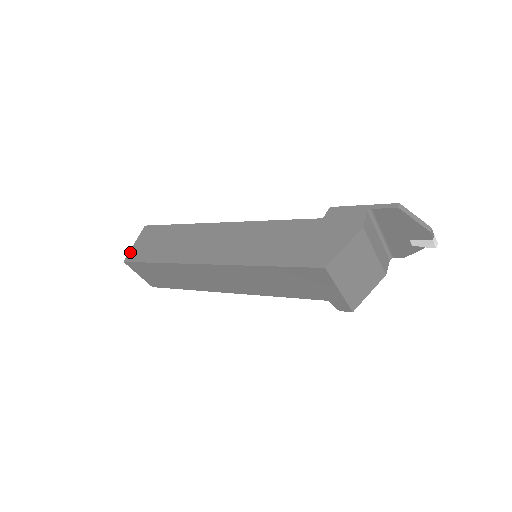
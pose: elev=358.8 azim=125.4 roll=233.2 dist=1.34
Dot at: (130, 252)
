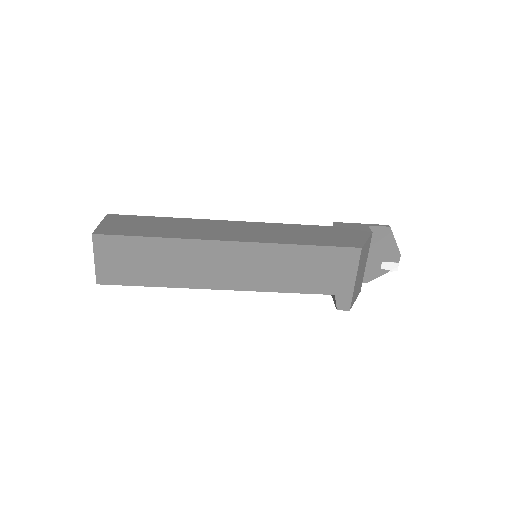
Dot at: (98, 228)
